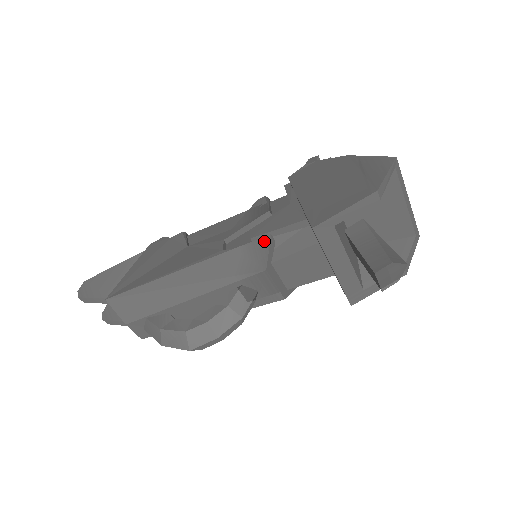
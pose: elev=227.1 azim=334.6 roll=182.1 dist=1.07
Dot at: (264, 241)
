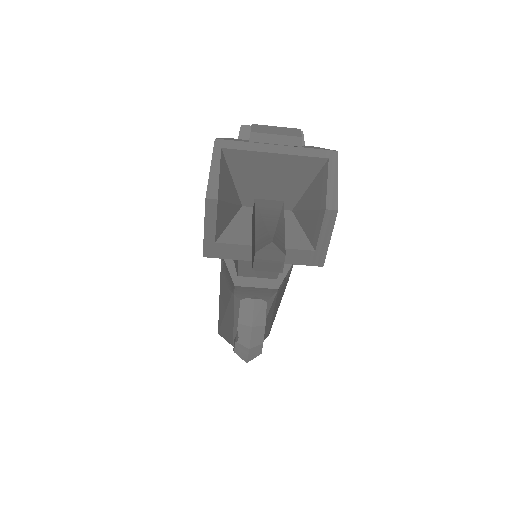
Dot at: (223, 262)
